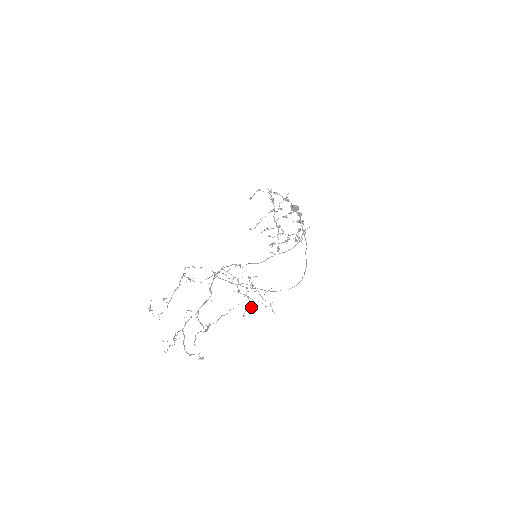
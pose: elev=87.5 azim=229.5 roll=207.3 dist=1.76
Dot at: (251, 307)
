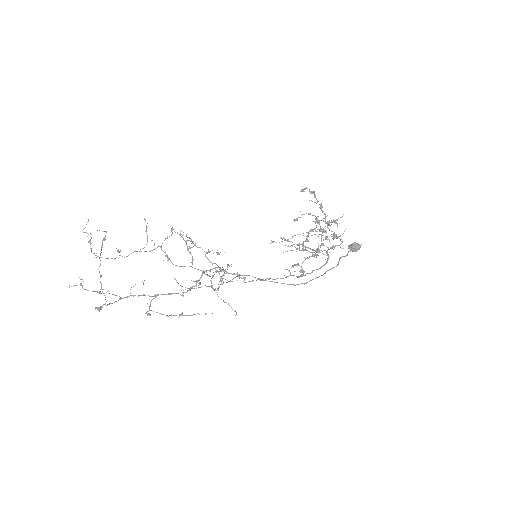
Dot at: (197, 280)
